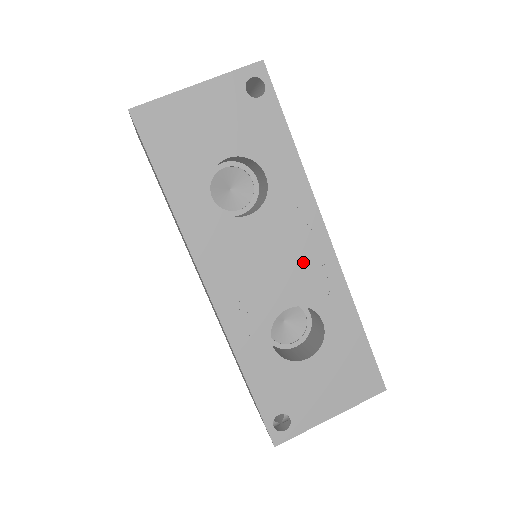
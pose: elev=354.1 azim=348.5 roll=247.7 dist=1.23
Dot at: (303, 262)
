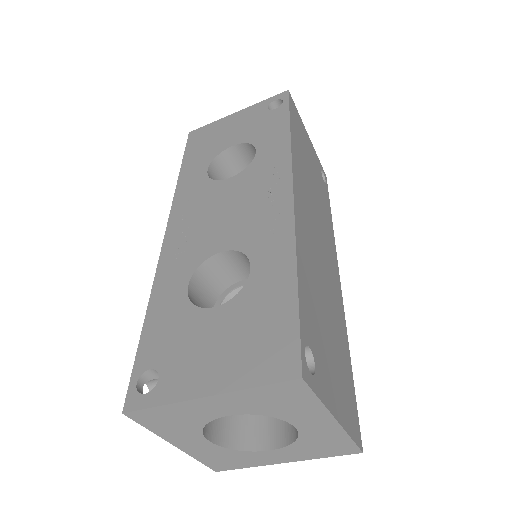
Dot at: (257, 211)
